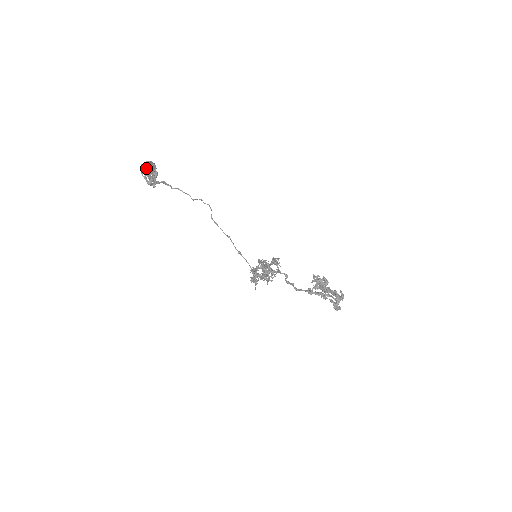
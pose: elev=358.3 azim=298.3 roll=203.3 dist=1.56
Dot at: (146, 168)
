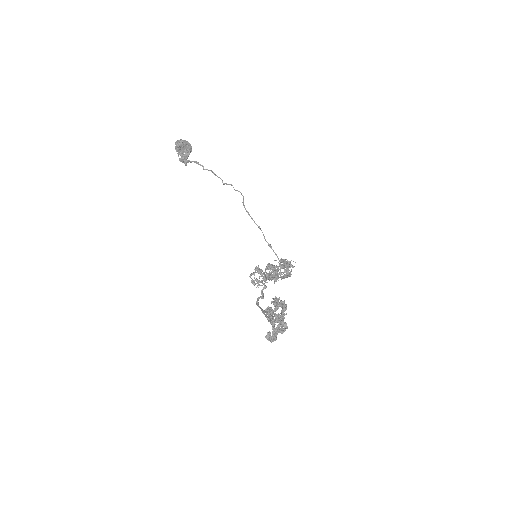
Dot at: (177, 146)
